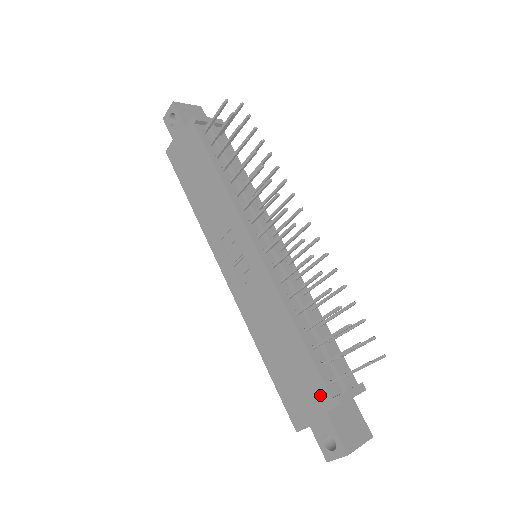
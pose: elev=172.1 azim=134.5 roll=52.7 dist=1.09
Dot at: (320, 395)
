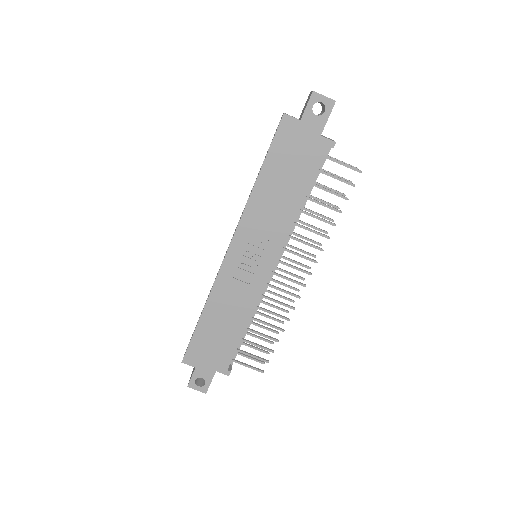
Dot at: (221, 363)
